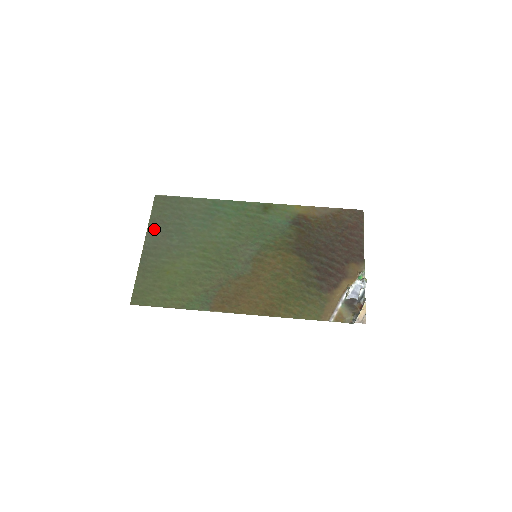
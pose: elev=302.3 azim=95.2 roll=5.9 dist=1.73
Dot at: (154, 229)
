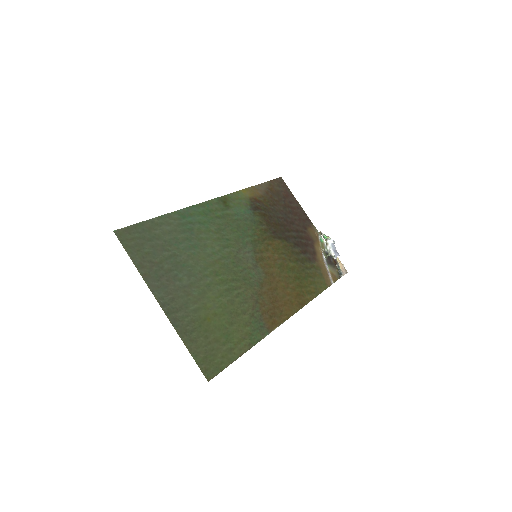
Dot at: (152, 277)
